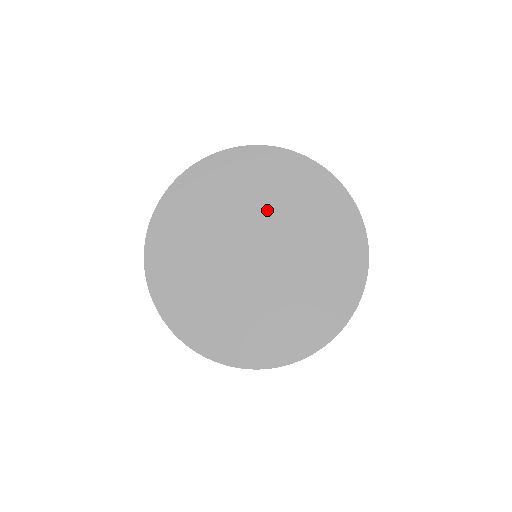
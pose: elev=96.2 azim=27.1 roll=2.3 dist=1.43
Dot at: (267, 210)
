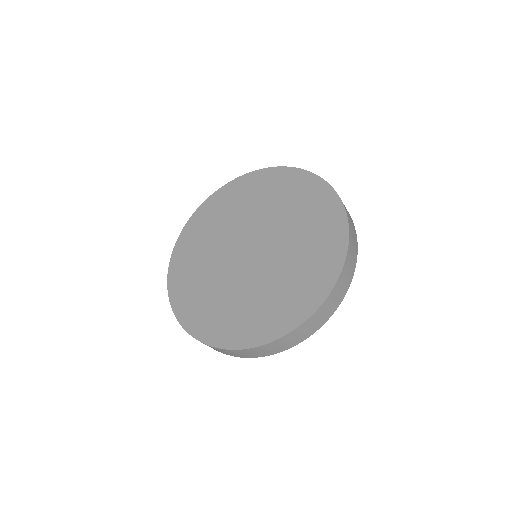
Dot at: (251, 215)
